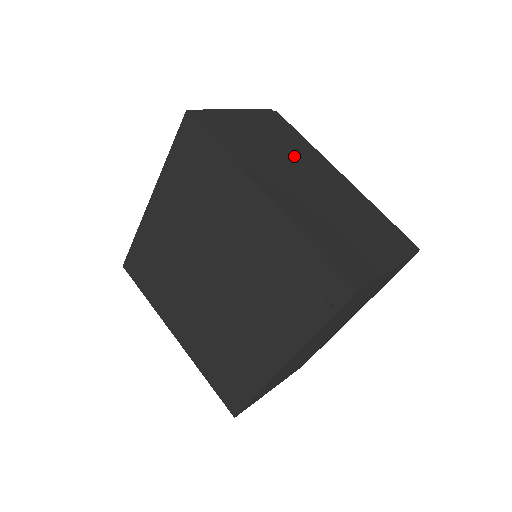
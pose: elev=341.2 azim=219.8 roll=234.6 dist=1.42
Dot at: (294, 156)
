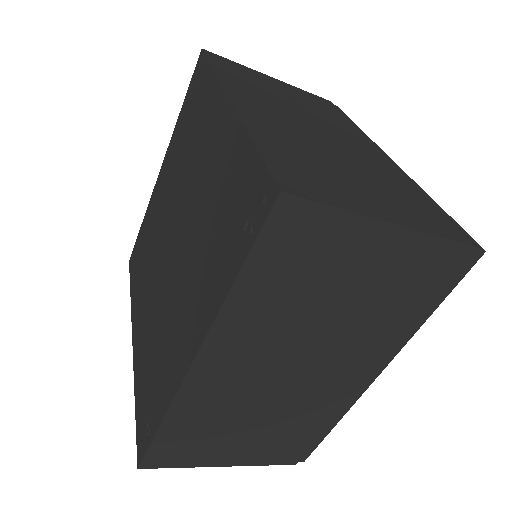
Dot at: (321, 118)
